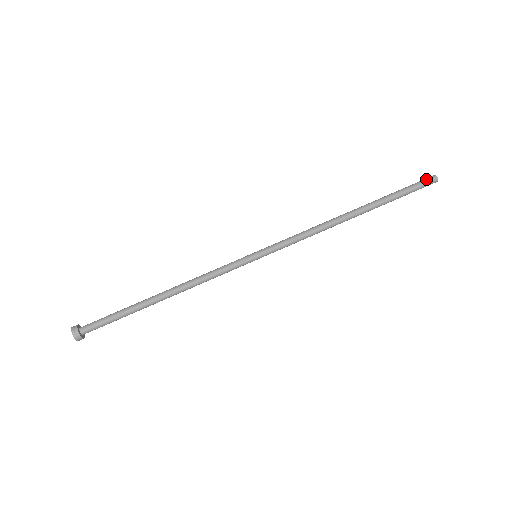
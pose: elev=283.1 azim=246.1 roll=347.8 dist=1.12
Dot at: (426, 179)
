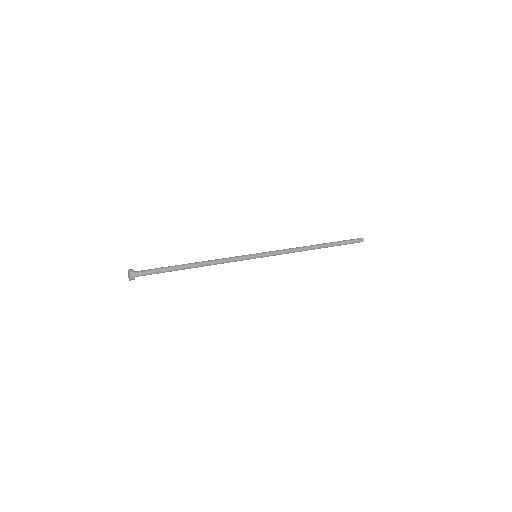
Dot at: (357, 238)
